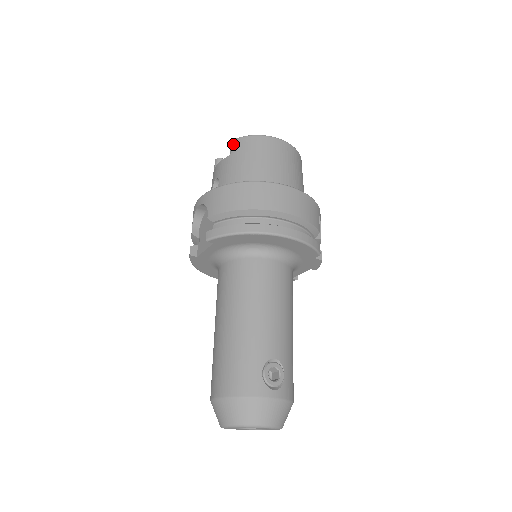
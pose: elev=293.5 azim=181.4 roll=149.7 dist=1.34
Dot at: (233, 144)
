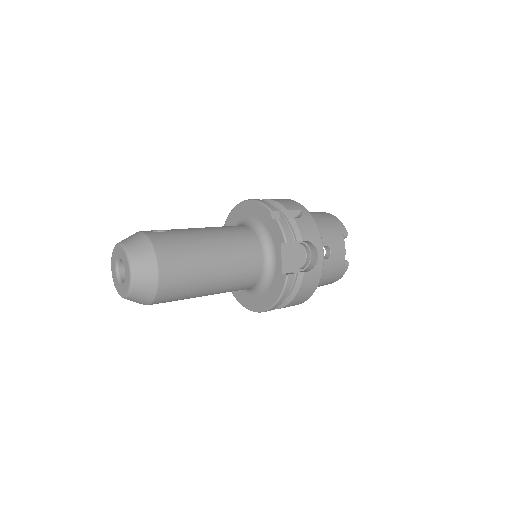
Dot at: occluded
